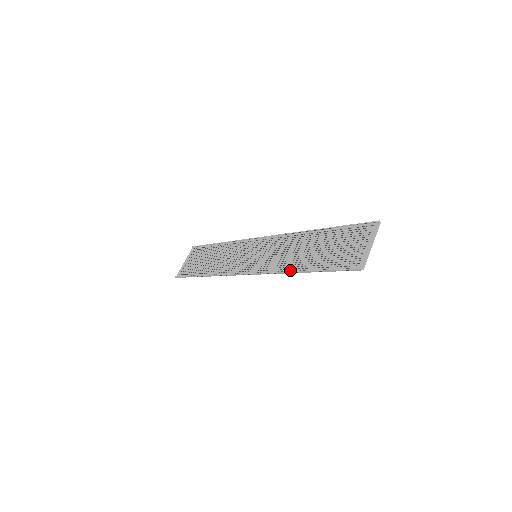
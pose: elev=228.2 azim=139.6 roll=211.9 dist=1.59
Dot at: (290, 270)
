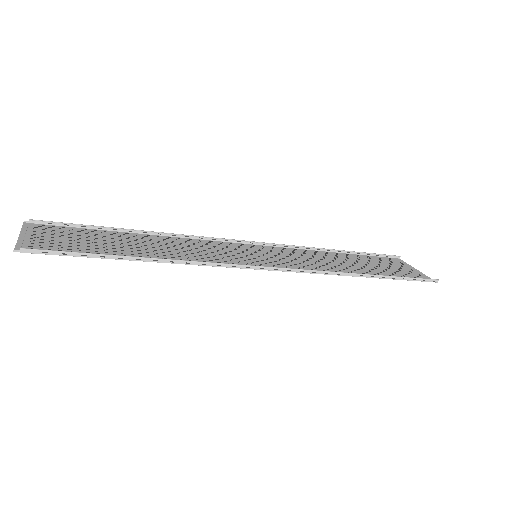
Dot at: (346, 274)
